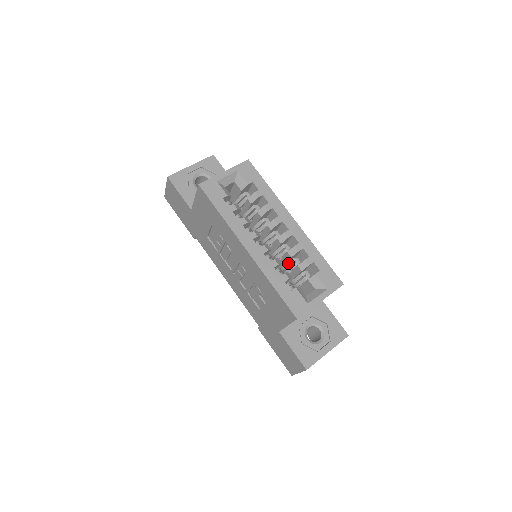
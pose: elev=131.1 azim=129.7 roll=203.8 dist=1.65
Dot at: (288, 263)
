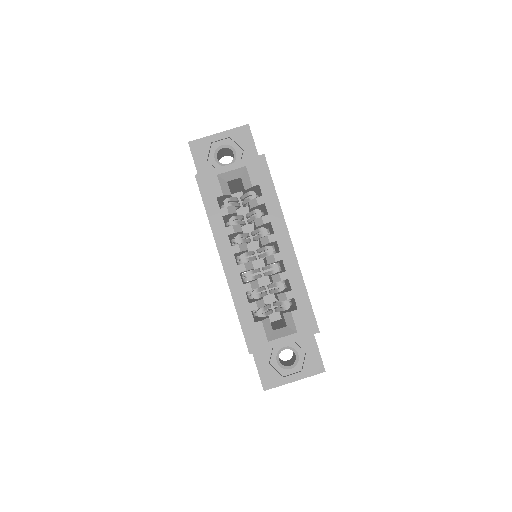
Dot at: (272, 285)
